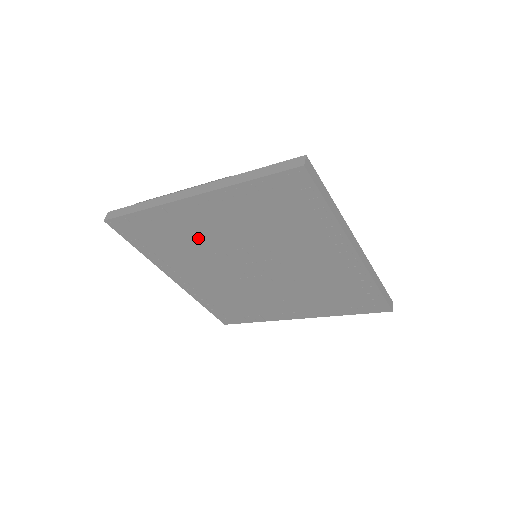
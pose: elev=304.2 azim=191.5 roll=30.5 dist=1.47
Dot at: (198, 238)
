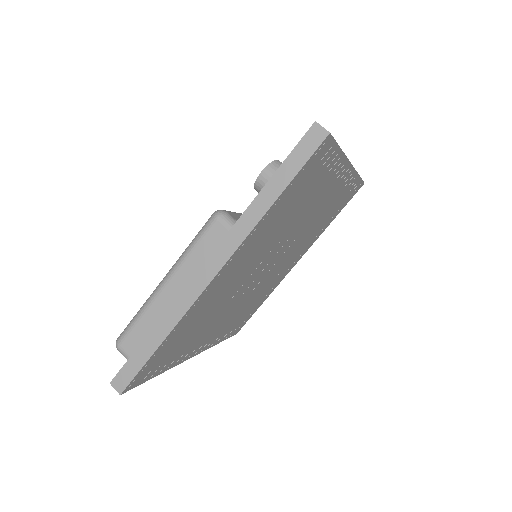
Dot at: (221, 299)
